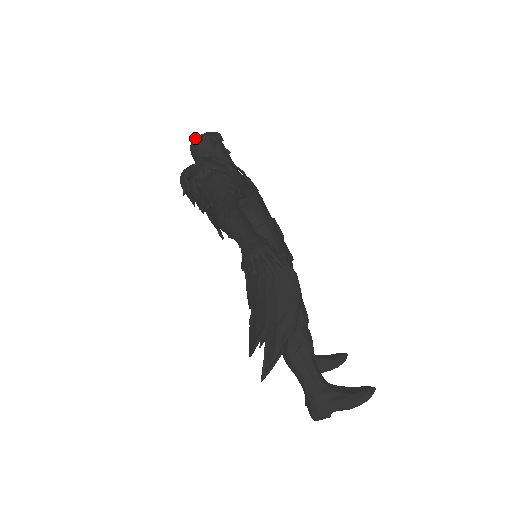
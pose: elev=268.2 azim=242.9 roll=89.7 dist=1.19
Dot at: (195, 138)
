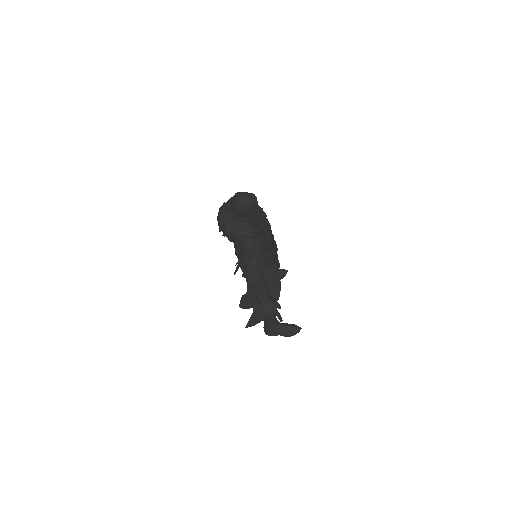
Dot at: (238, 203)
